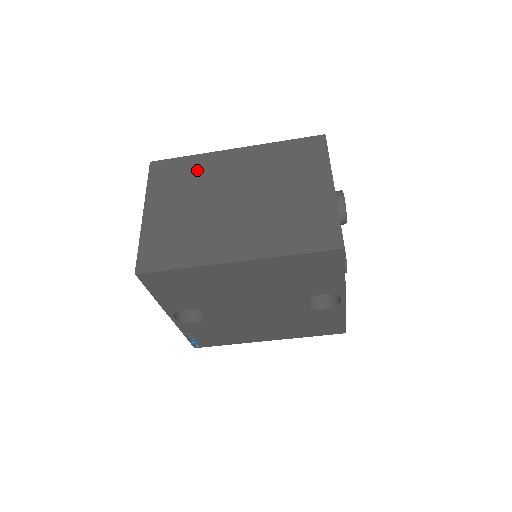
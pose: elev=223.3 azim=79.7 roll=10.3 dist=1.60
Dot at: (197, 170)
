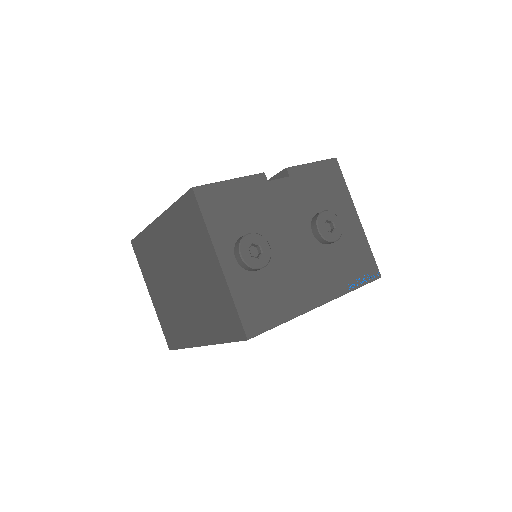
Dot at: (151, 249)
